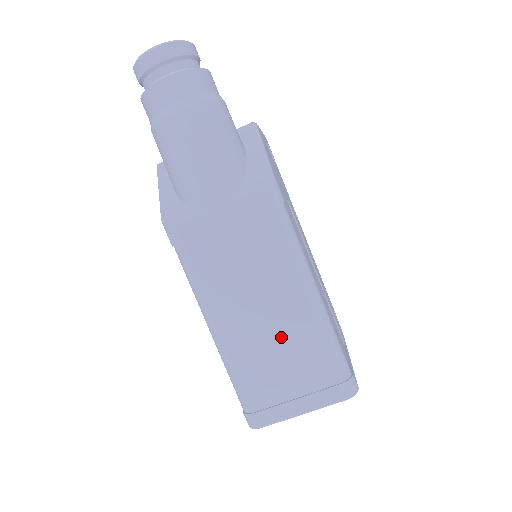
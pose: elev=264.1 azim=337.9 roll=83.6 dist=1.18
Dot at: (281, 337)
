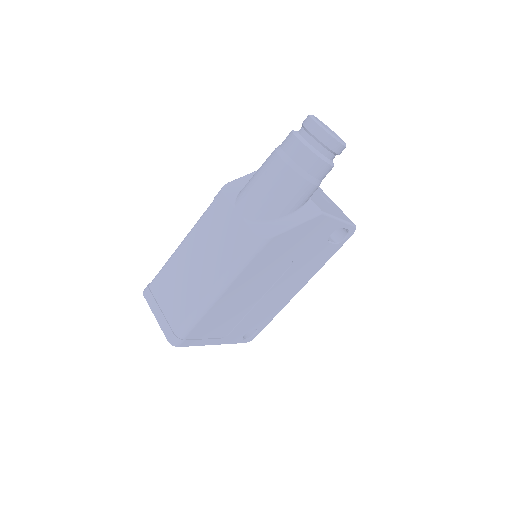
Dot at: (186, 286)
